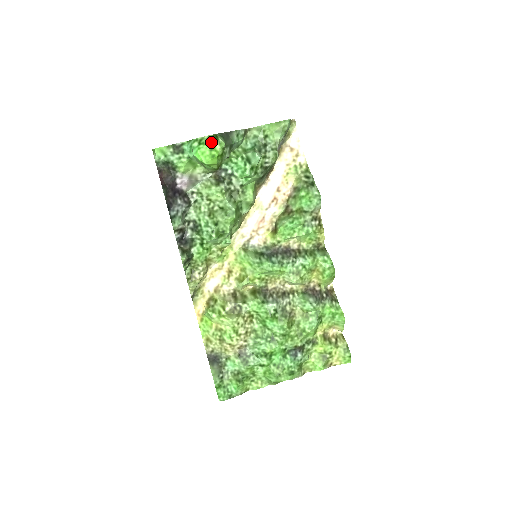
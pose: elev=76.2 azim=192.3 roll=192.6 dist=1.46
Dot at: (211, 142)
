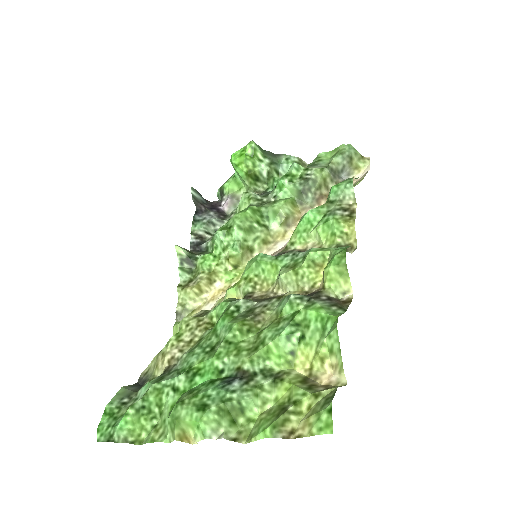
Dot at: (245, 146)
